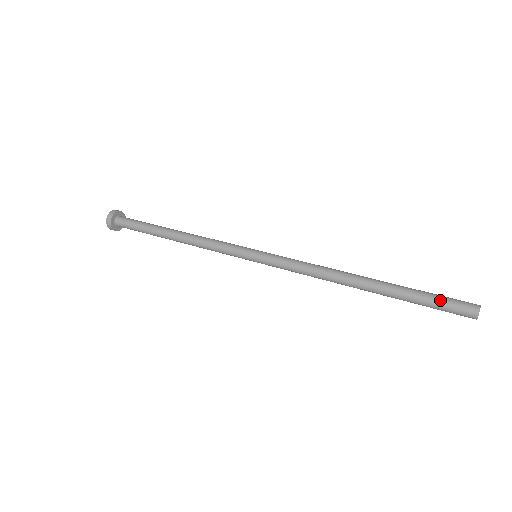
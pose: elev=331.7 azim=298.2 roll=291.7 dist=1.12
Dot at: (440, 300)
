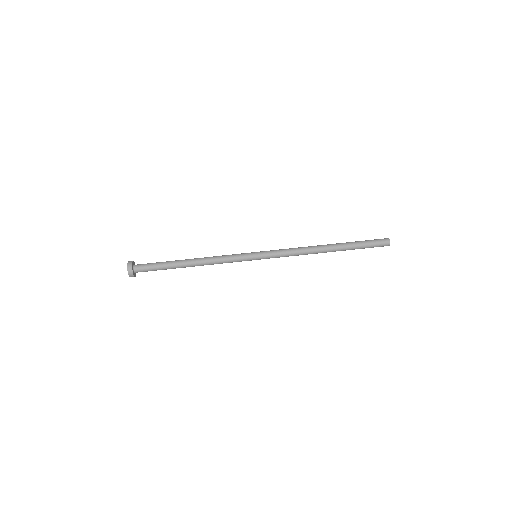
Dot at: (370, 241)
